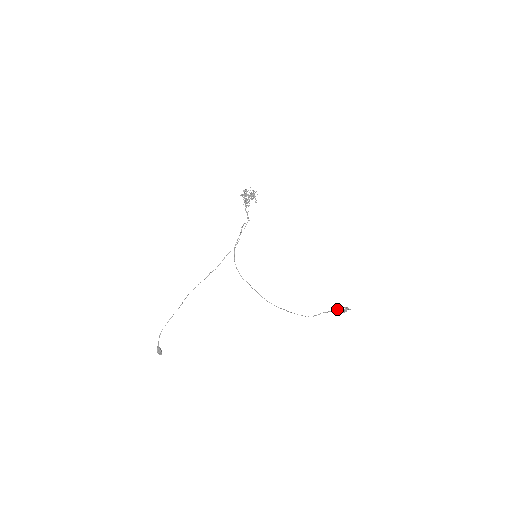
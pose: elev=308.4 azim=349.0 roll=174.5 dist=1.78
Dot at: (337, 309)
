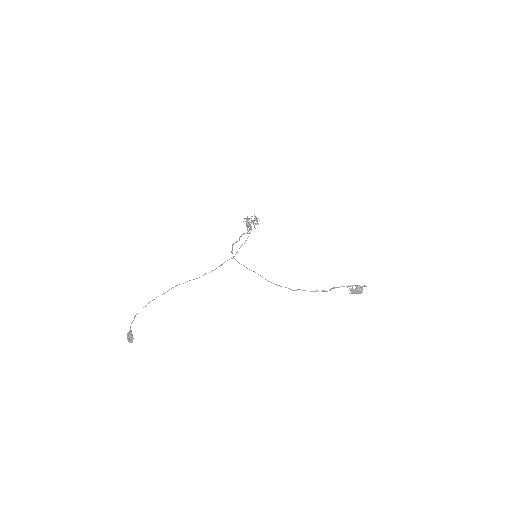
Dot at: occluded
